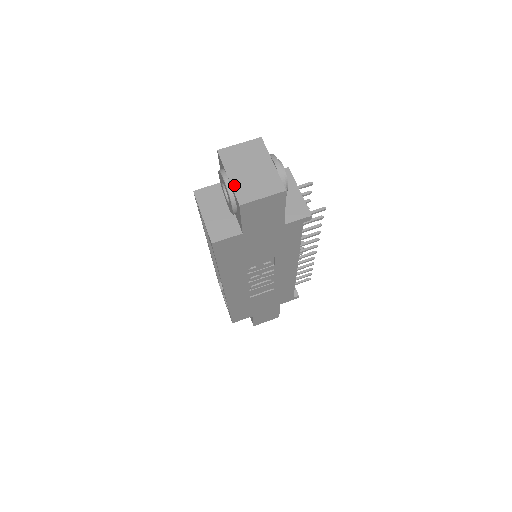
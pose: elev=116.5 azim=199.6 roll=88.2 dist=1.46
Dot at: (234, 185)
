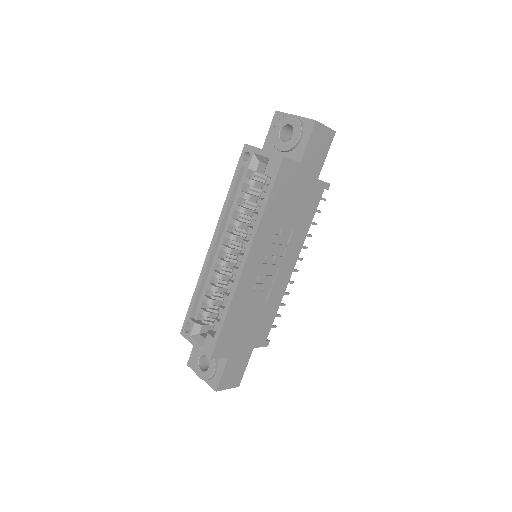
Dot at: (303, 117)
